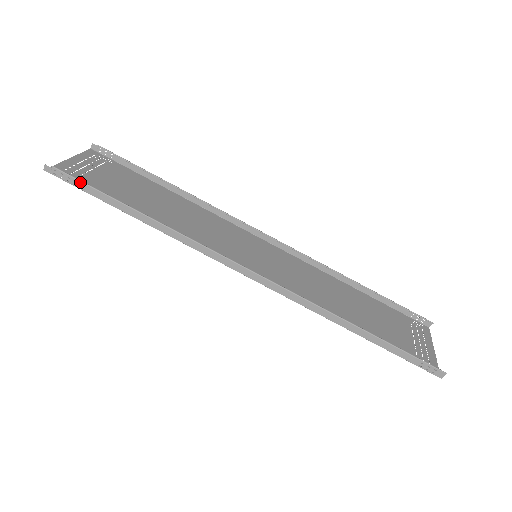
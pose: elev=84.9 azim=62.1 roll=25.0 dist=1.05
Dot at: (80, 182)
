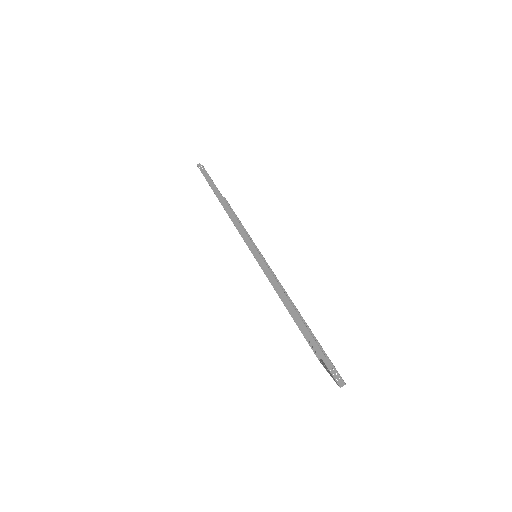
Dot at: (207, 173)
